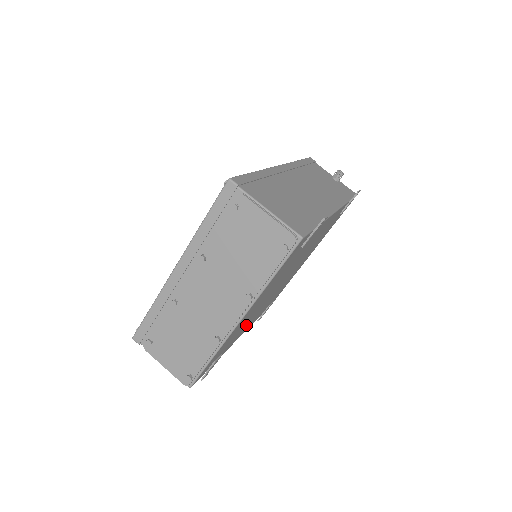
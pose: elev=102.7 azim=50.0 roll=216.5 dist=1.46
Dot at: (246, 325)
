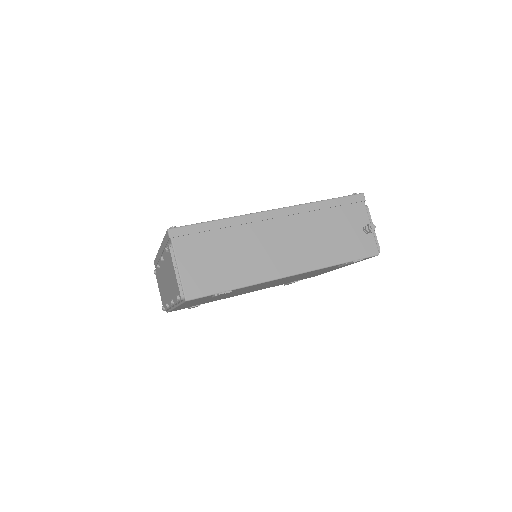
Dot at: occluded
